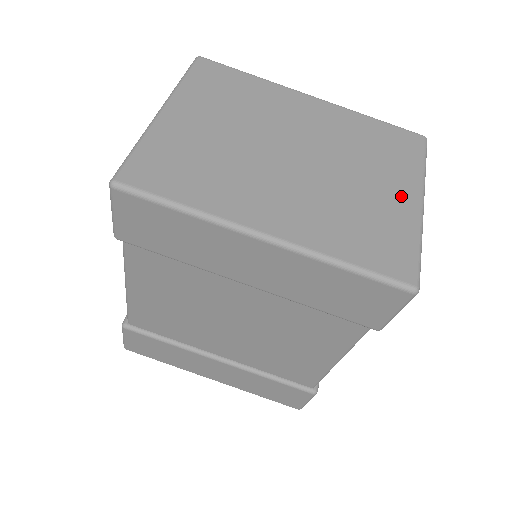
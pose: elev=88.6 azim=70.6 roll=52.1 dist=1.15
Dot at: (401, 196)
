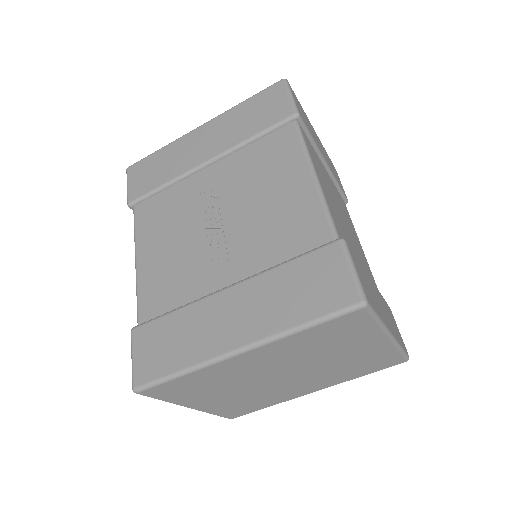
Dot at: (372, 346)
